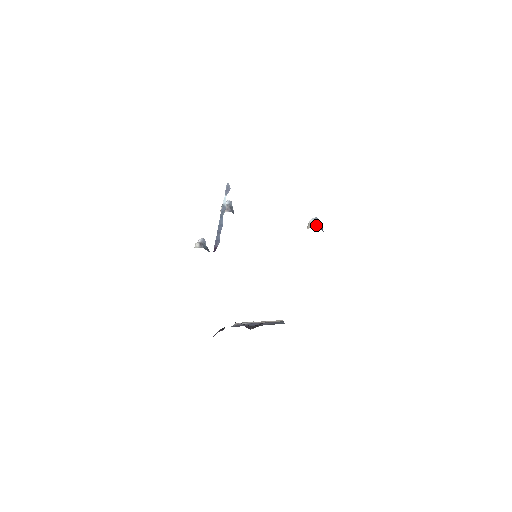
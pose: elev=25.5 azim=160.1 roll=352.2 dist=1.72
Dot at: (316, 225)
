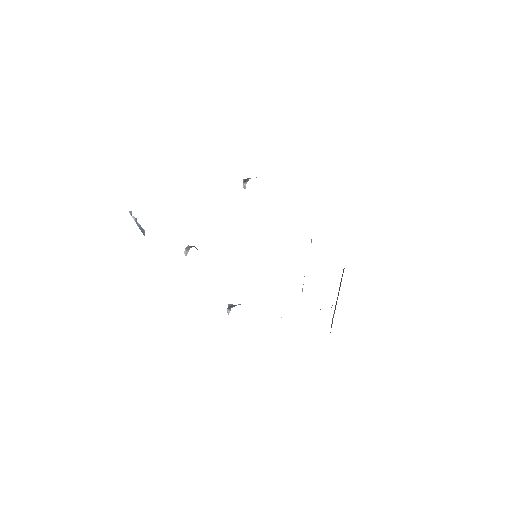
Dot at: (246, 180)
